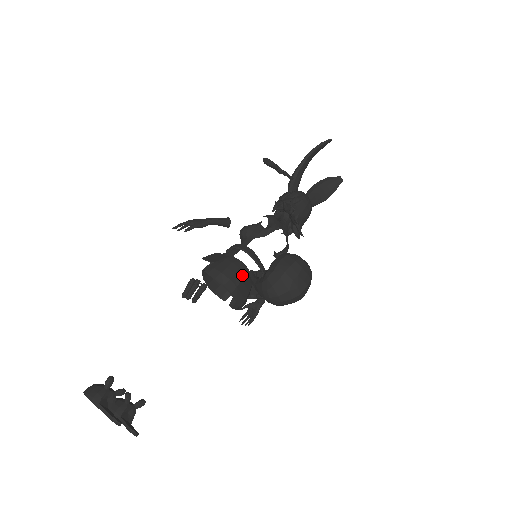
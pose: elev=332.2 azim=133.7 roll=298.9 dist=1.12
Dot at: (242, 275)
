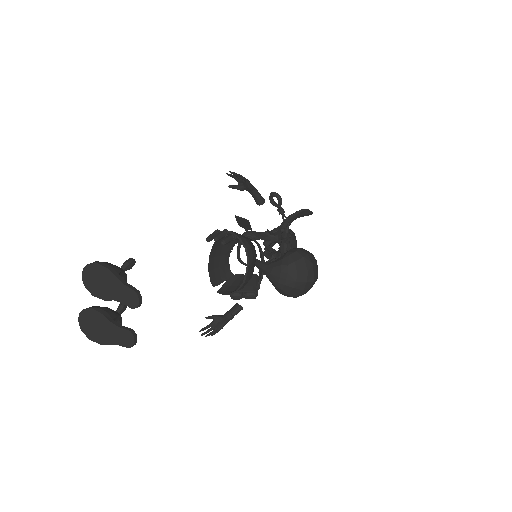
Dot at: (256, 254)
